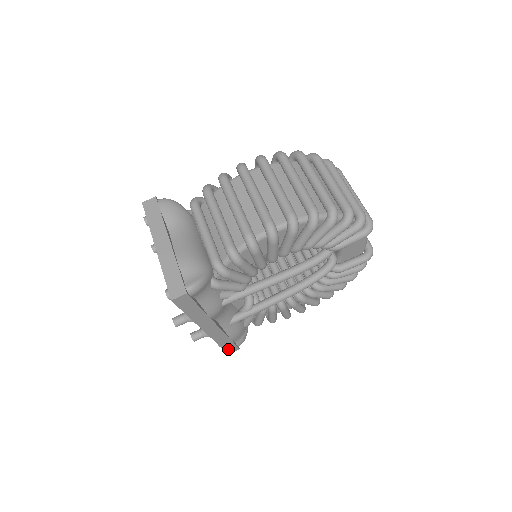
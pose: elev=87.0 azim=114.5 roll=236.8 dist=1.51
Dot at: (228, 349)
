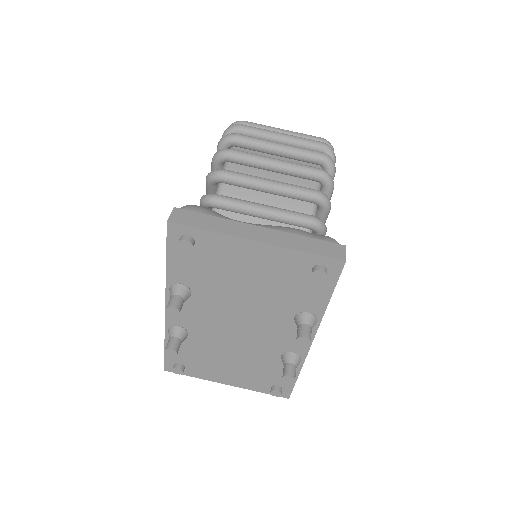
Dot at: occluded
